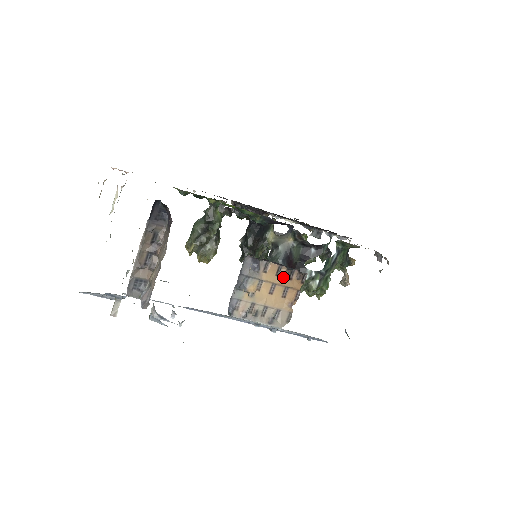
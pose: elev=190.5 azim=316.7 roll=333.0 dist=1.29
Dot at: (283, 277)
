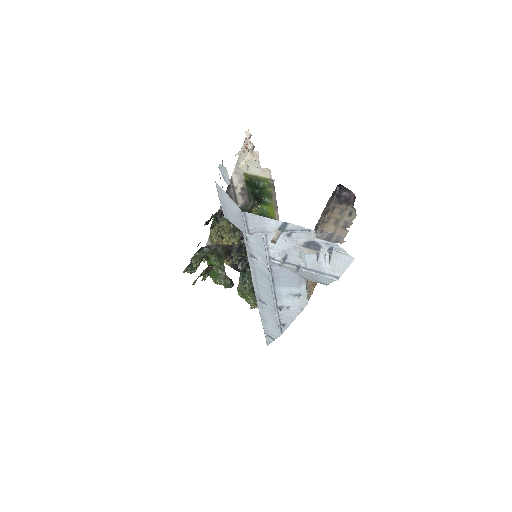
Dot at: occluded
